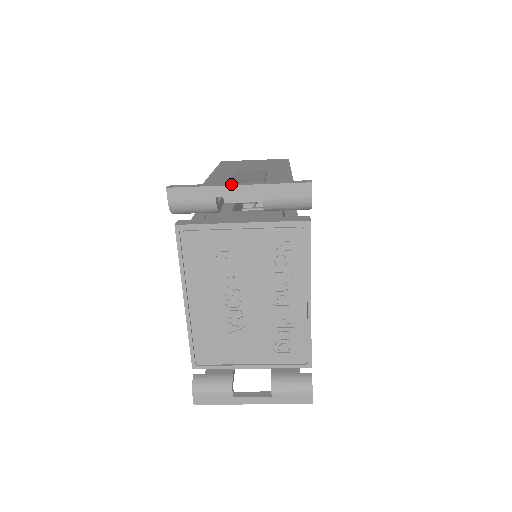
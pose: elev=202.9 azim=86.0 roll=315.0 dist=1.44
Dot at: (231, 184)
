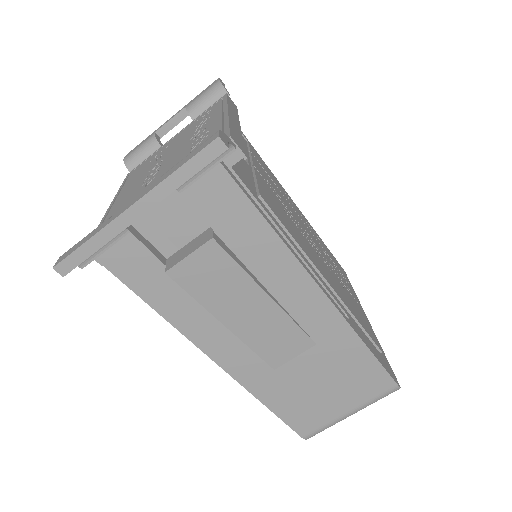
Dot at: occluded
